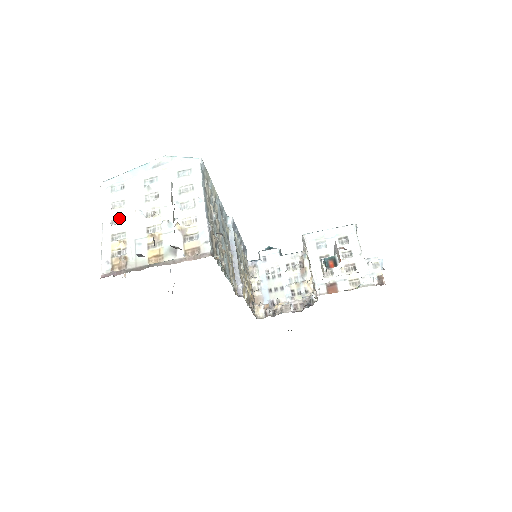
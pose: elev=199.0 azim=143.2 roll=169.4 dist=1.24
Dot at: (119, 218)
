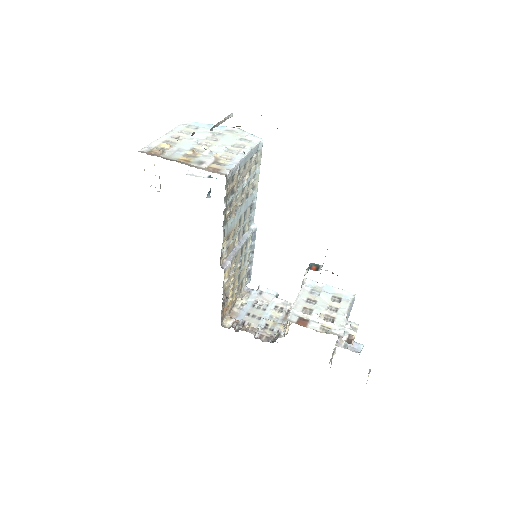
Dot at: (179, 137)
